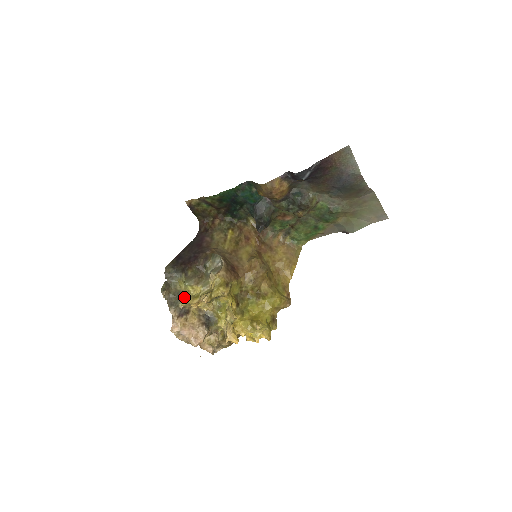
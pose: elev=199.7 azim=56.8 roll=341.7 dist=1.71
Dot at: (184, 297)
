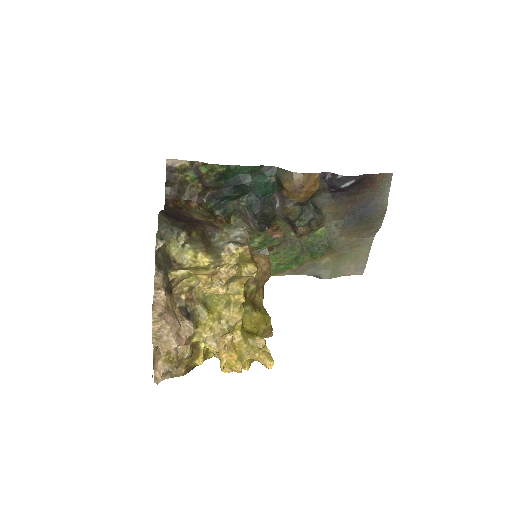
Dot at: (176, 266)
